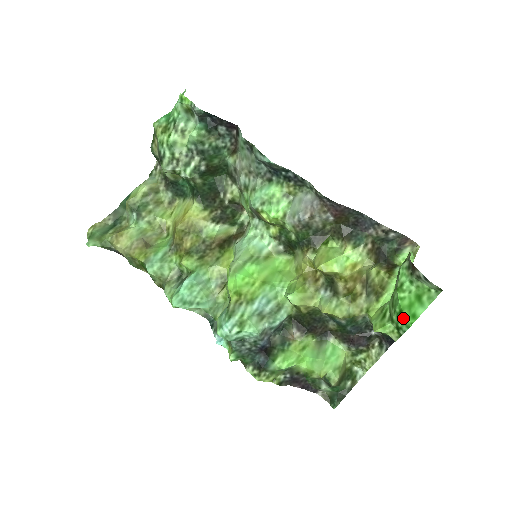
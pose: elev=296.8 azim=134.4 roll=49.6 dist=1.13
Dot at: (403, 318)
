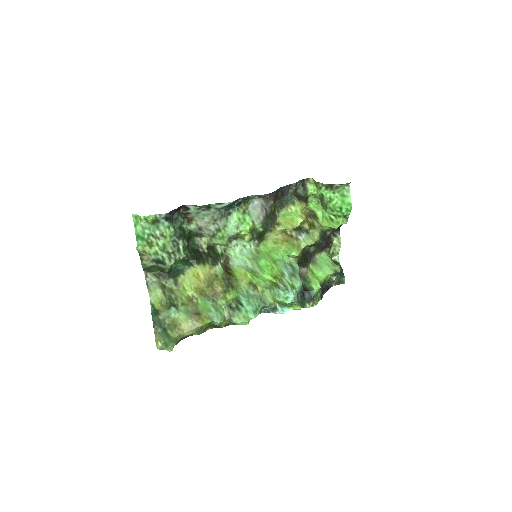
Dot at: (345, 210)
